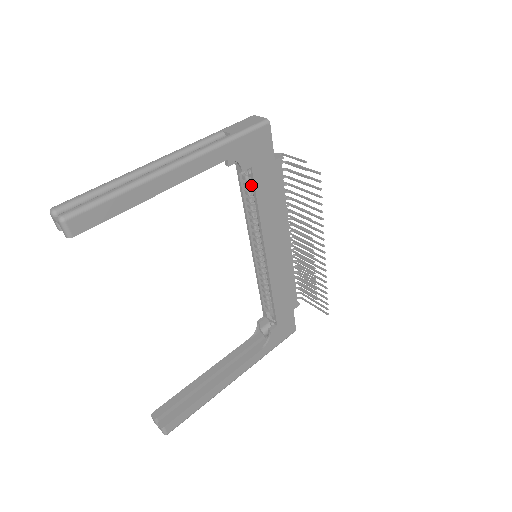
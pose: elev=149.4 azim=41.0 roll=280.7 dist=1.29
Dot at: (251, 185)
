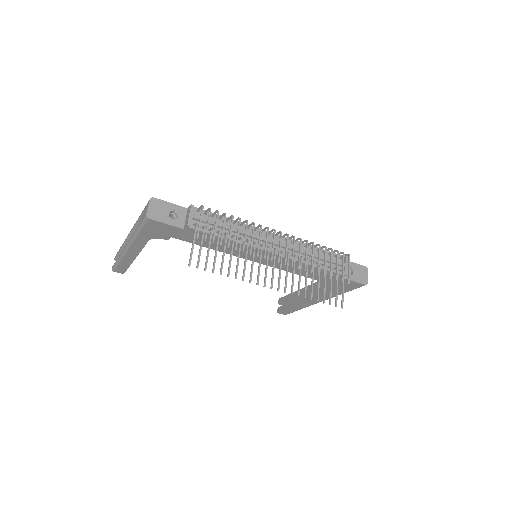
Dot at: occluded
